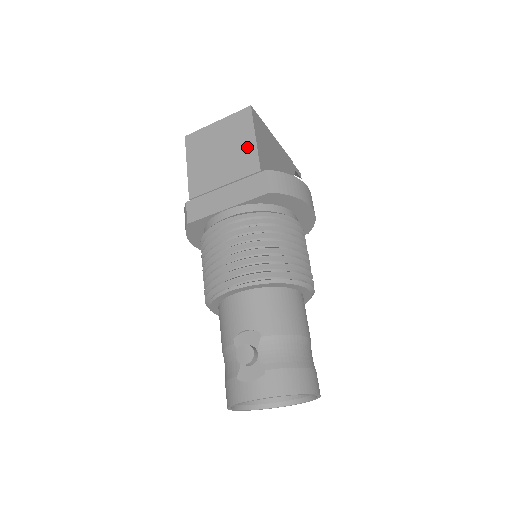
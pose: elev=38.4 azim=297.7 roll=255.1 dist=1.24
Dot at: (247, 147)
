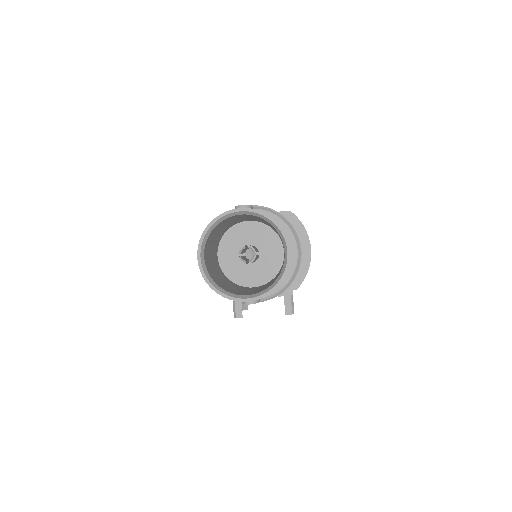
Dot at: occluded
